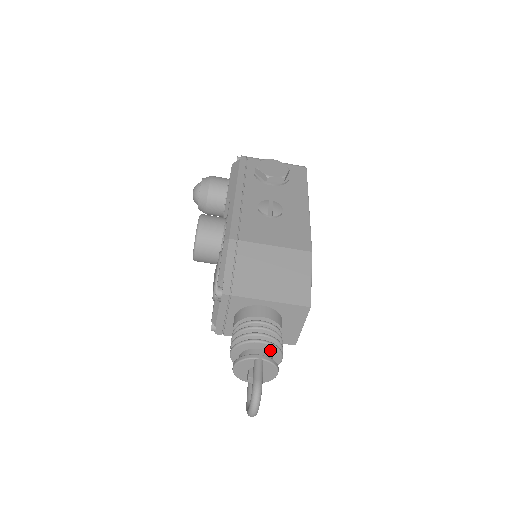
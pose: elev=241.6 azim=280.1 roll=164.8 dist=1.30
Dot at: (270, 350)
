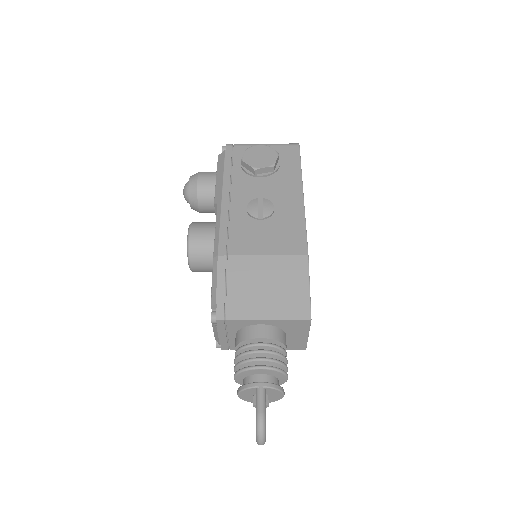
Dot at: (272, 373)
